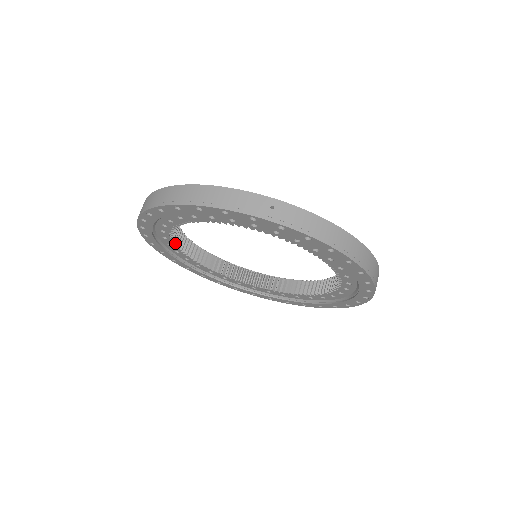
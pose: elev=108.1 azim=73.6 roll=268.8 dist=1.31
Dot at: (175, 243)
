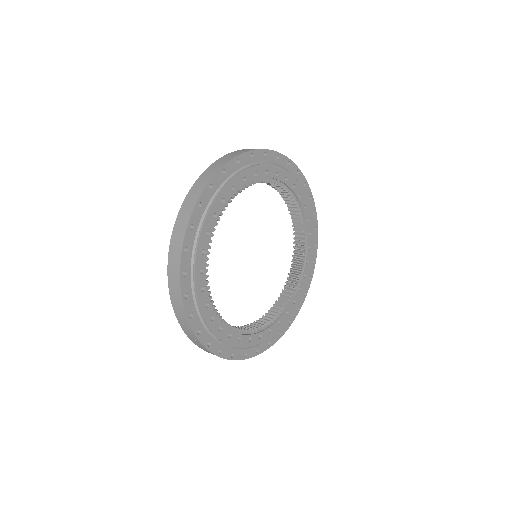
Dot at: occluded
